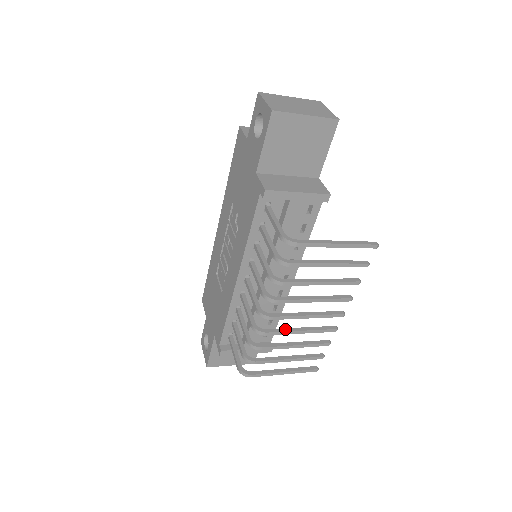
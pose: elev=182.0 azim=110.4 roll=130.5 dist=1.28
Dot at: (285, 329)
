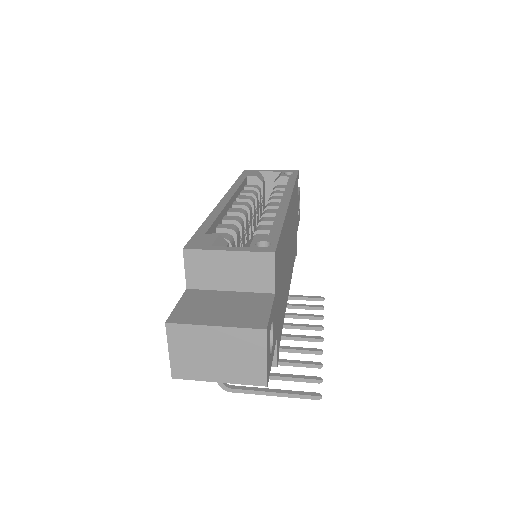
Dot at: occluded
